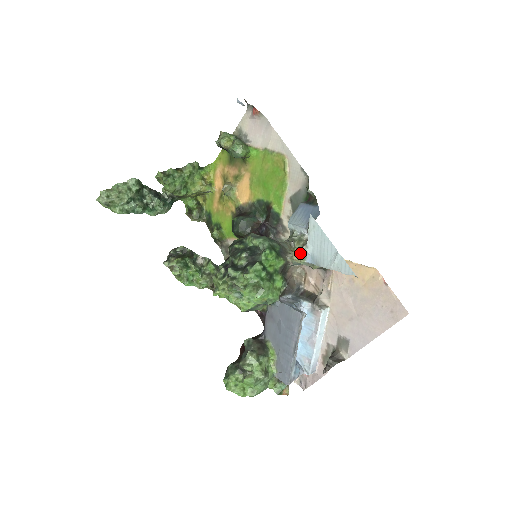
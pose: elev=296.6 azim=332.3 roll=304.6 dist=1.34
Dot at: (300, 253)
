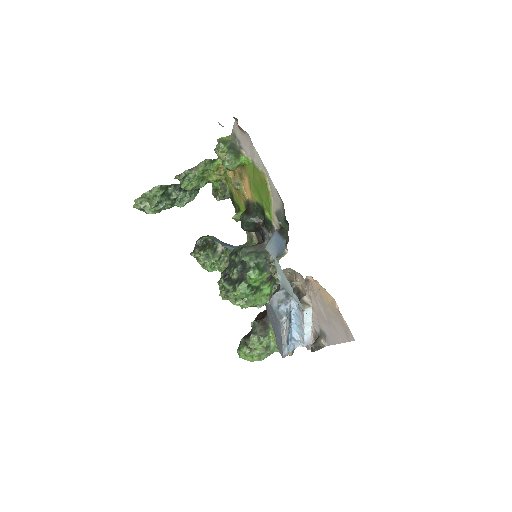
Dot at: occluded
